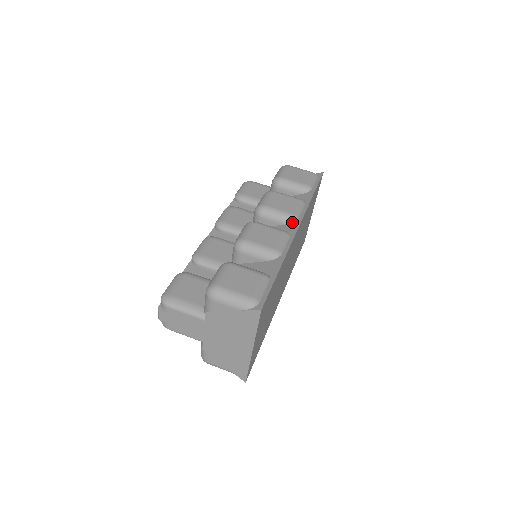
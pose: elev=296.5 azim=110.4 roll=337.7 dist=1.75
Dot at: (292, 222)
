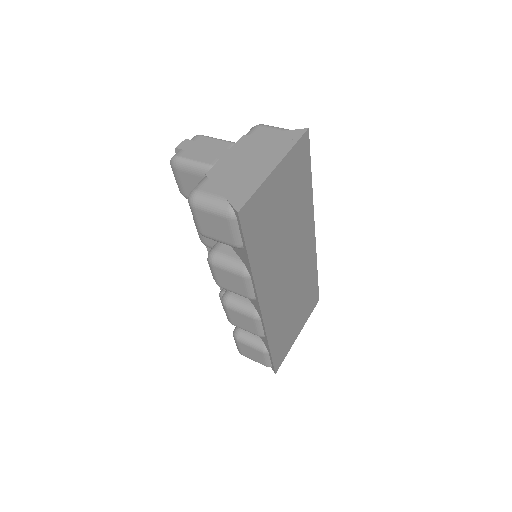
Dot at: occluded
